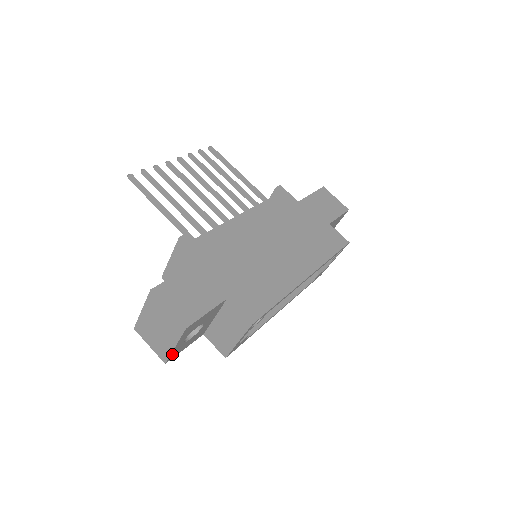
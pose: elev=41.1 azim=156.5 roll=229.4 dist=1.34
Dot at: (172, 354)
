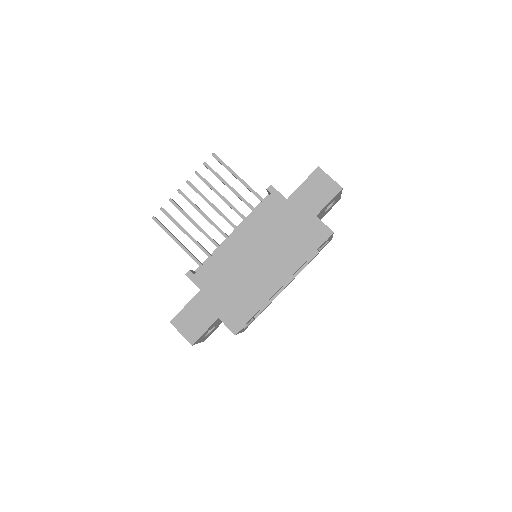
Dot at: (203, 340)
